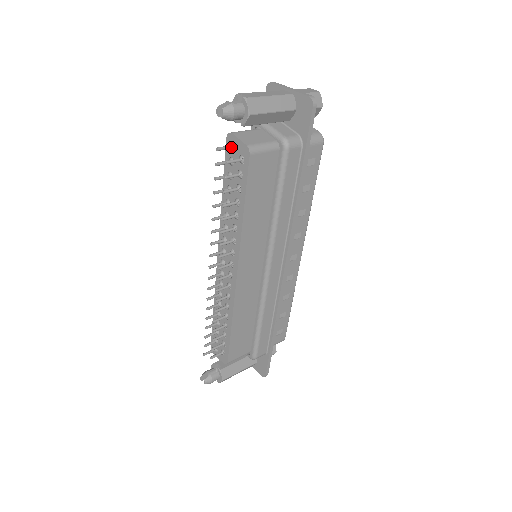
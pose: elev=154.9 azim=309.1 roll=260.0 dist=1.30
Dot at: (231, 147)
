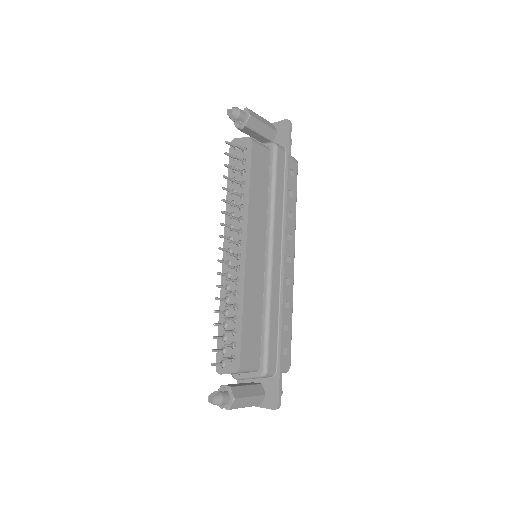
Dot at: occluded
